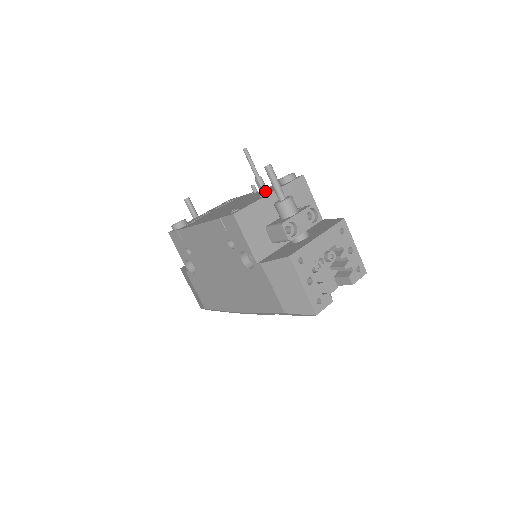
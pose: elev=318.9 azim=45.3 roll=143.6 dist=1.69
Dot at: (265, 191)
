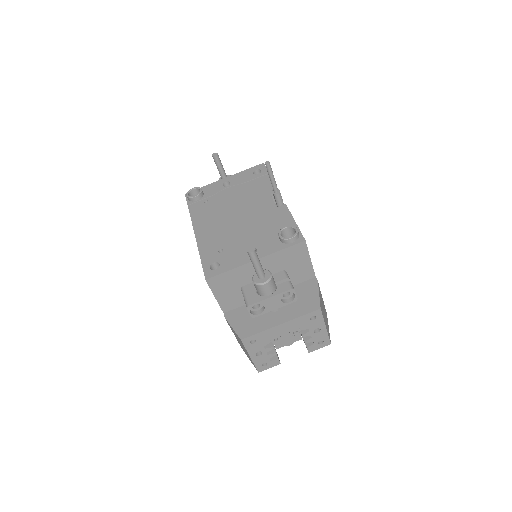
Dot at: (268, 227)
